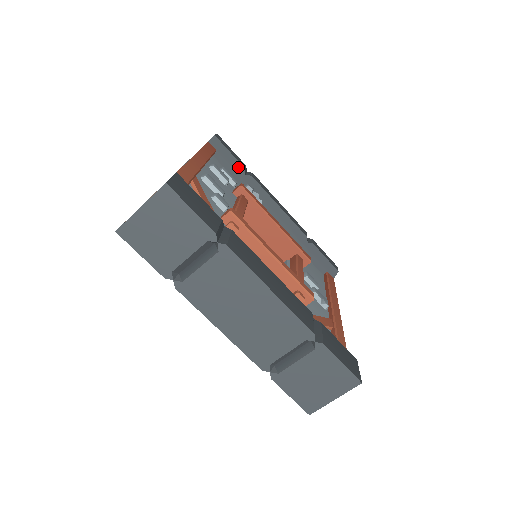
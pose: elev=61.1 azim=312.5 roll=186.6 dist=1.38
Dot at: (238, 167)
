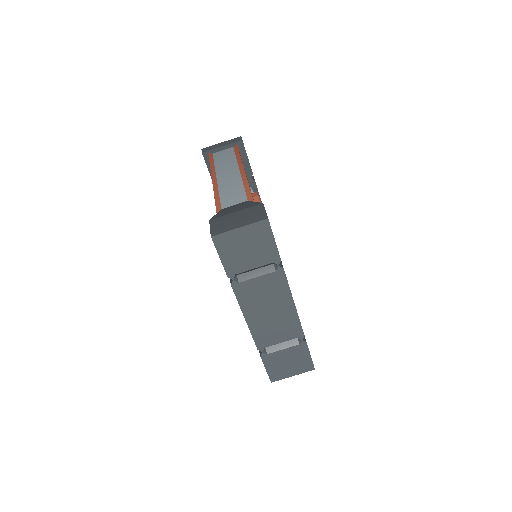
Dot at: (249, 171)
